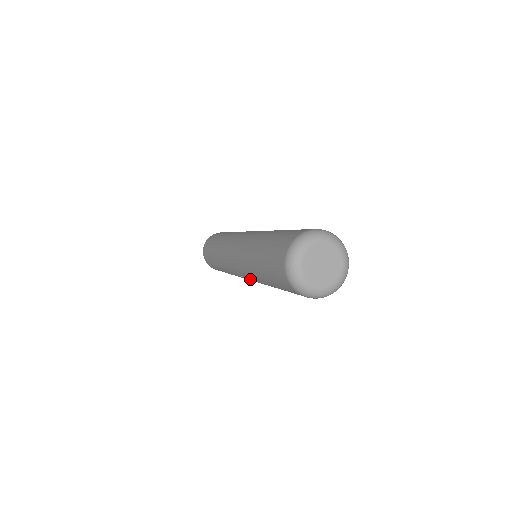
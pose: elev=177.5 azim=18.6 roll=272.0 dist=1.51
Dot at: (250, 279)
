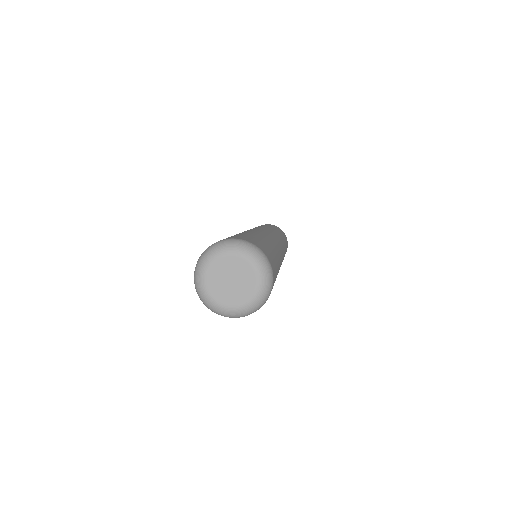
Dot at: occluded
